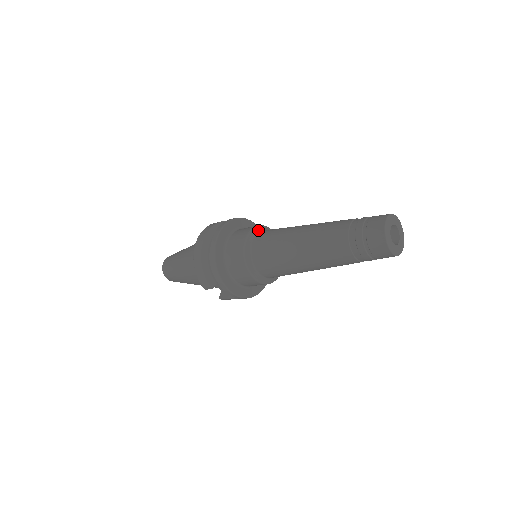
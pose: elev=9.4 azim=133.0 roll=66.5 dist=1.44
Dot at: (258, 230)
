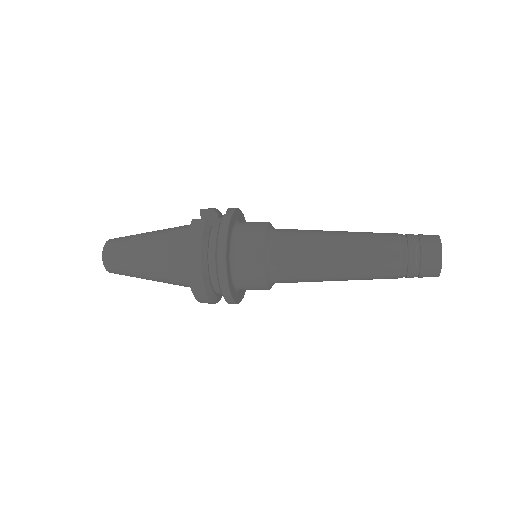
Dot at: (267, 251)
